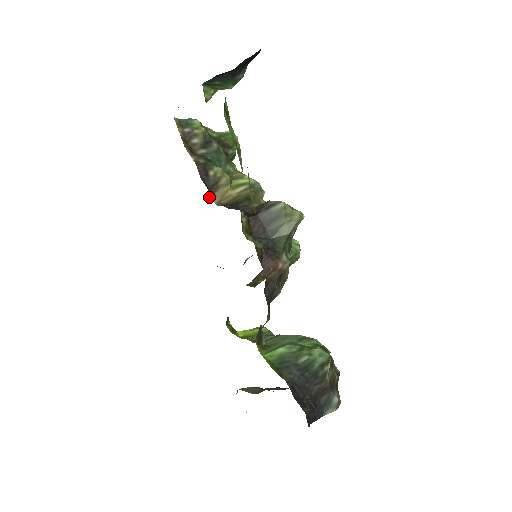
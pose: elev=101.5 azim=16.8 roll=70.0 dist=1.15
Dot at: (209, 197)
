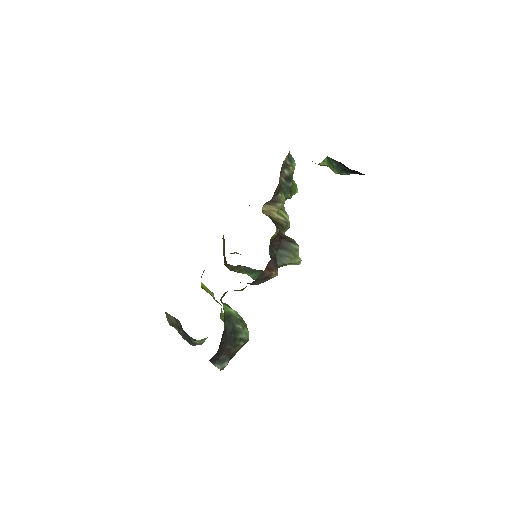
Dot at: (265, 204)
